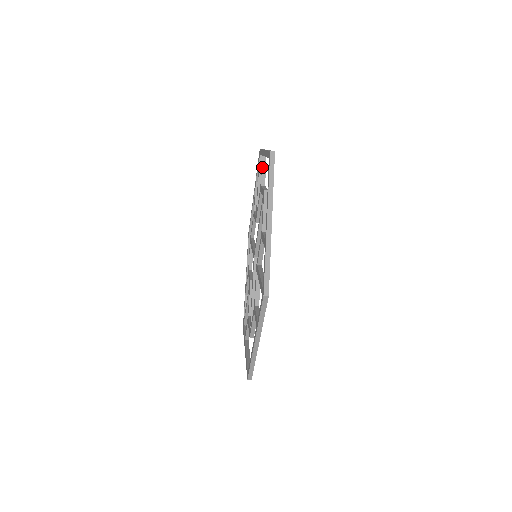
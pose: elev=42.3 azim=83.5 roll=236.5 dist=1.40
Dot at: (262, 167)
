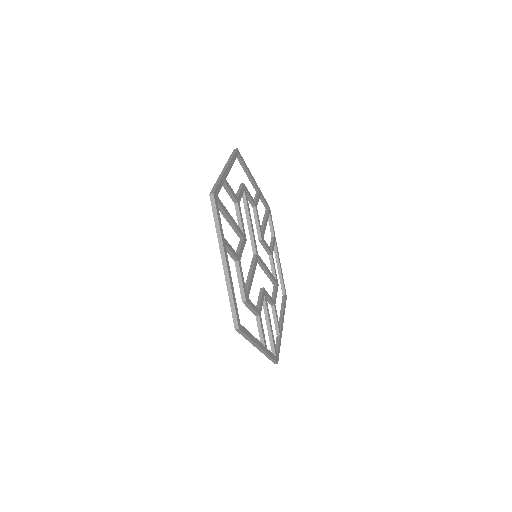
Dot at: (255, 196)
